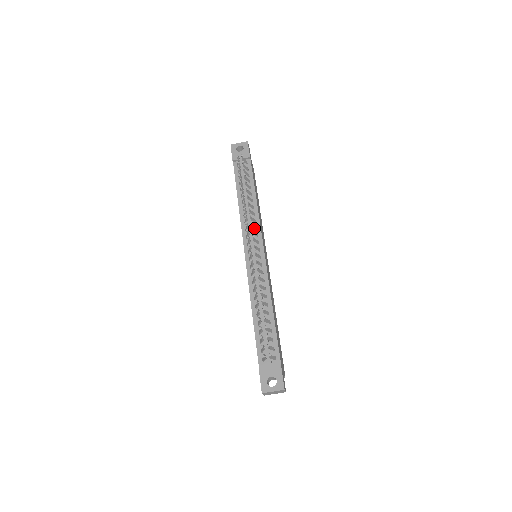
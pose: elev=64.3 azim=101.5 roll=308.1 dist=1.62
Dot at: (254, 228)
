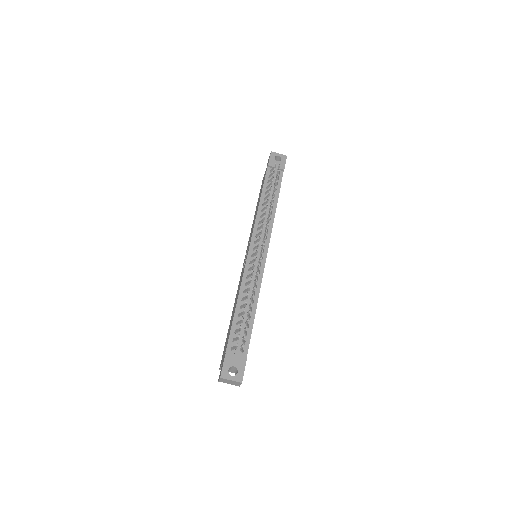
Dot at: occluded
